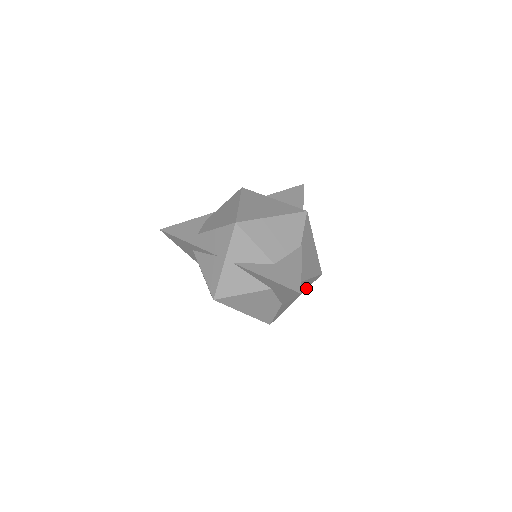
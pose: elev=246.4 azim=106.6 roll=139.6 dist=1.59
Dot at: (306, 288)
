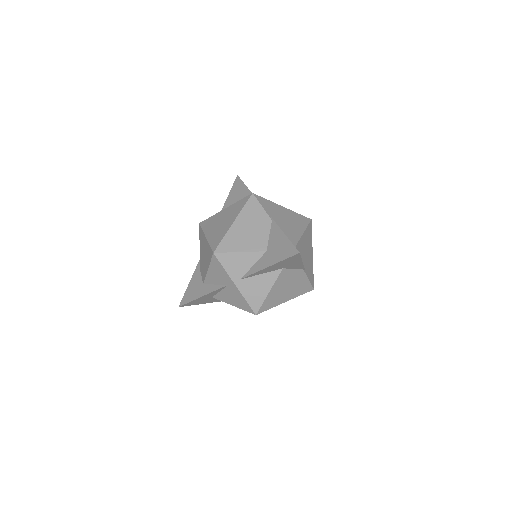
Dot at: (311, 240)
